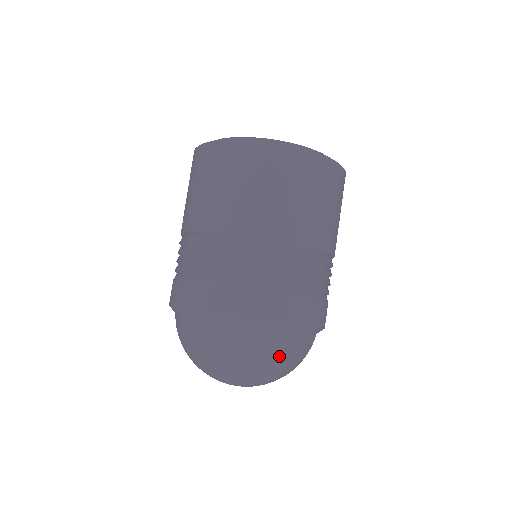
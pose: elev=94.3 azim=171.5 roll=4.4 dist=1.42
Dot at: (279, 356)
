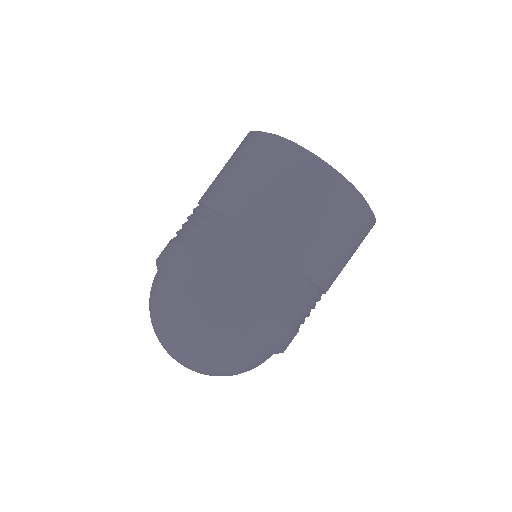
Dot at: (200, 339)
